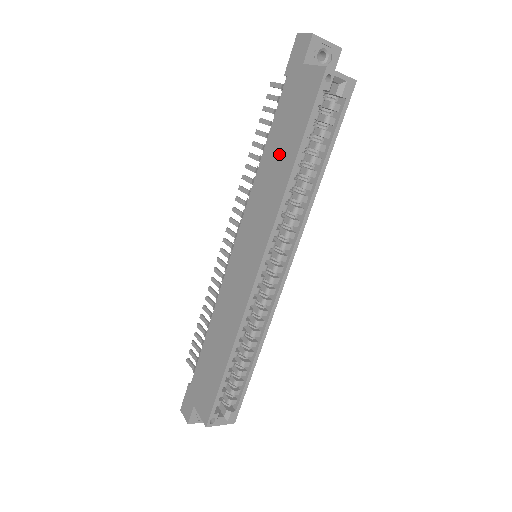
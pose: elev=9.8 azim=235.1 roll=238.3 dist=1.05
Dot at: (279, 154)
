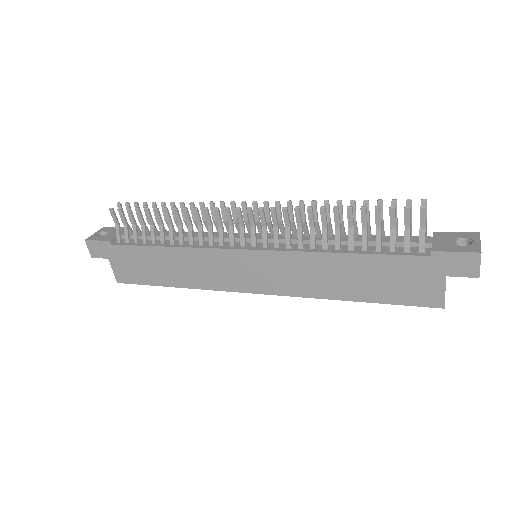
Dot at: (353, 279)
